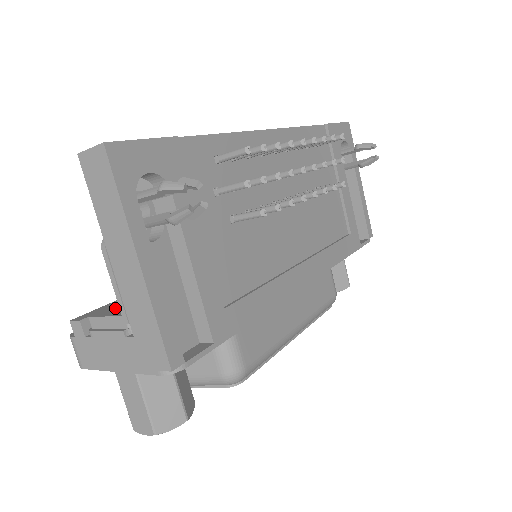
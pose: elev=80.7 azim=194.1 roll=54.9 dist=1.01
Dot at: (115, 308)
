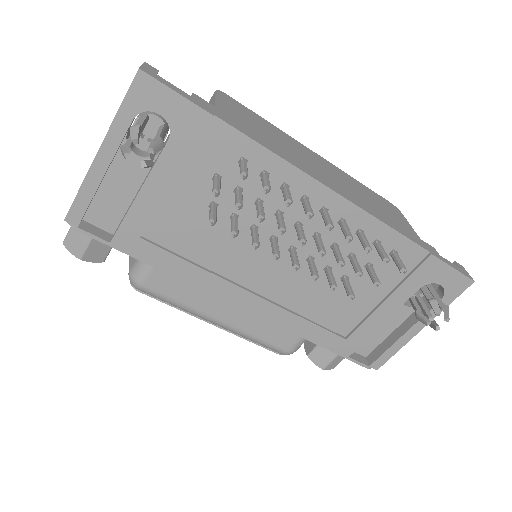
Dot at: occluded
